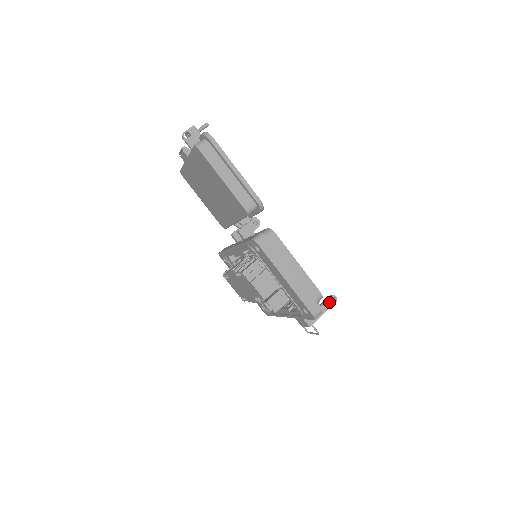
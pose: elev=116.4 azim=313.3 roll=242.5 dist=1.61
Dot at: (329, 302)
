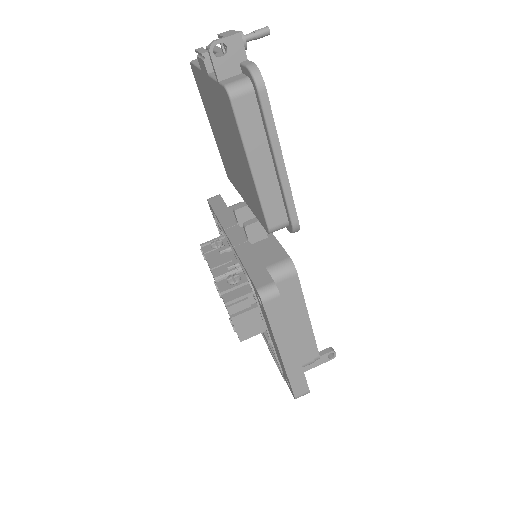
Dot at: (324, 358)
